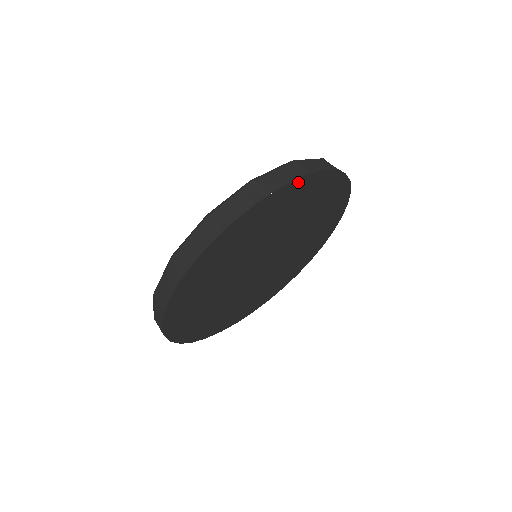
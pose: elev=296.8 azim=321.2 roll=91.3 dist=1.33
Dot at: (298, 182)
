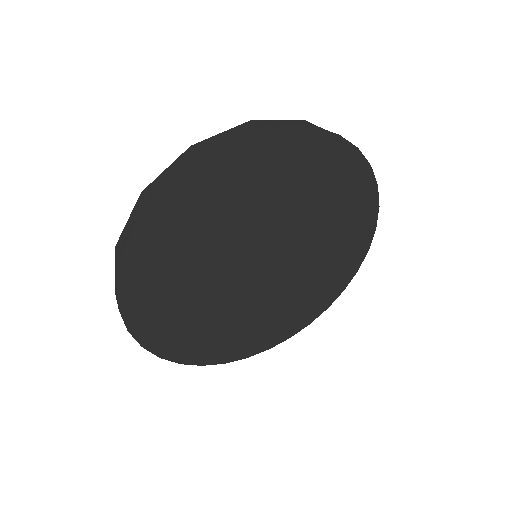
Dot at: (248, 141)
